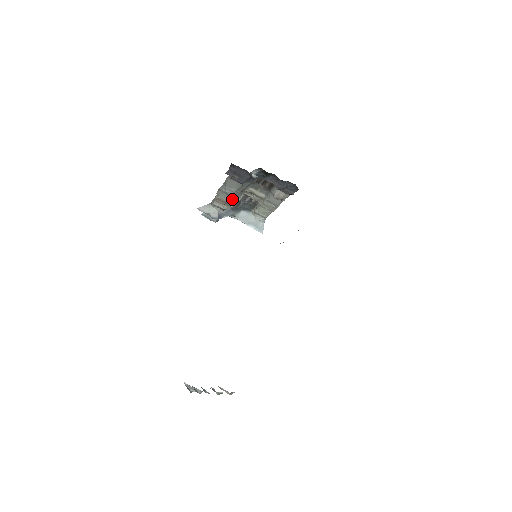
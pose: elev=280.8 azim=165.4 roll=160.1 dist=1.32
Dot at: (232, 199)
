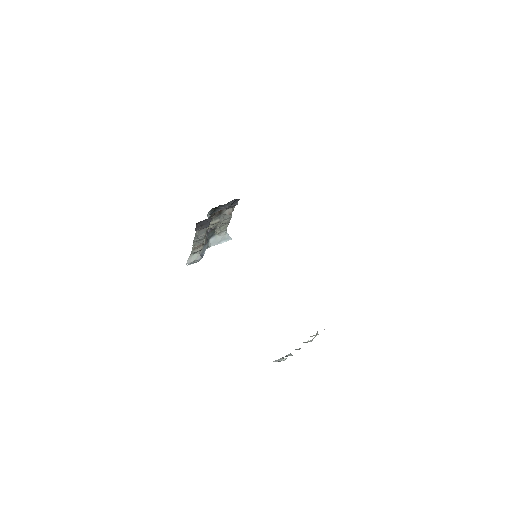
Dot at: occluded
